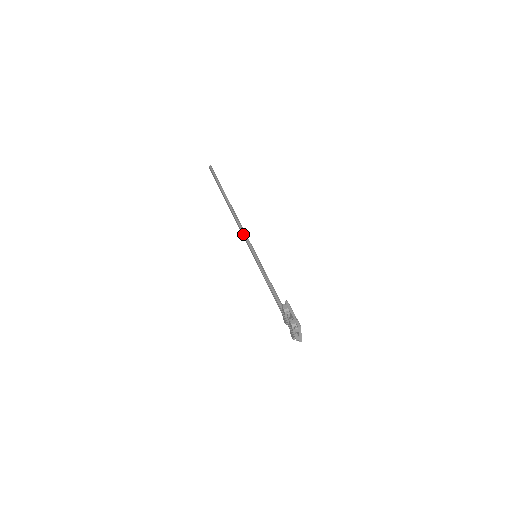
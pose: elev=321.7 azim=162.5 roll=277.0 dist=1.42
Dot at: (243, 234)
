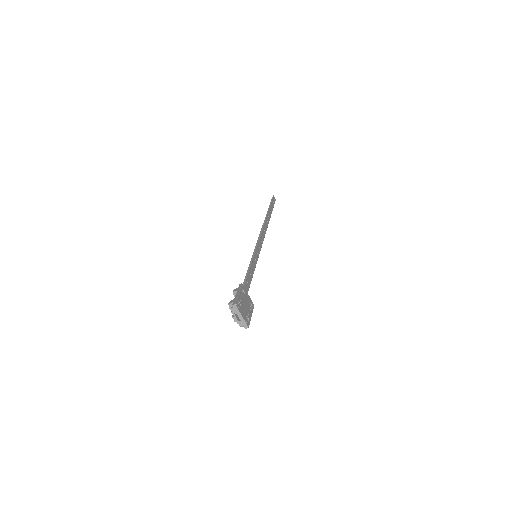
Dot at: (257, 240)
